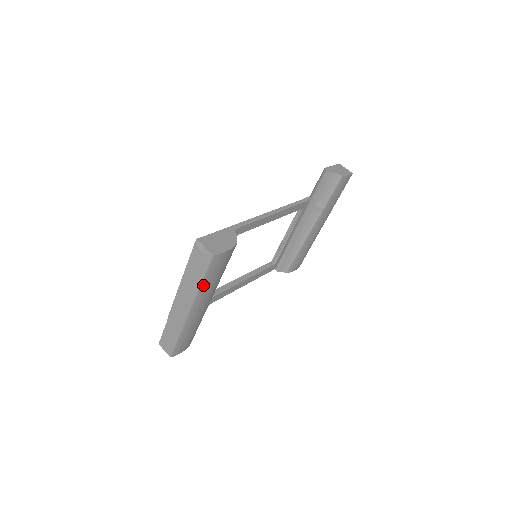
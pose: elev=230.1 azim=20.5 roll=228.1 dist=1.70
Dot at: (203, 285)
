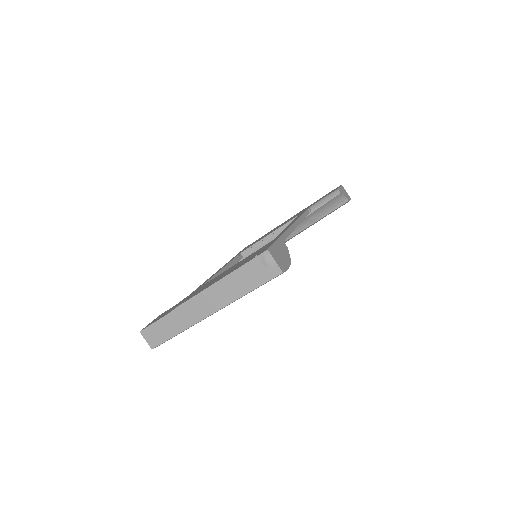
Dot at: occluded
